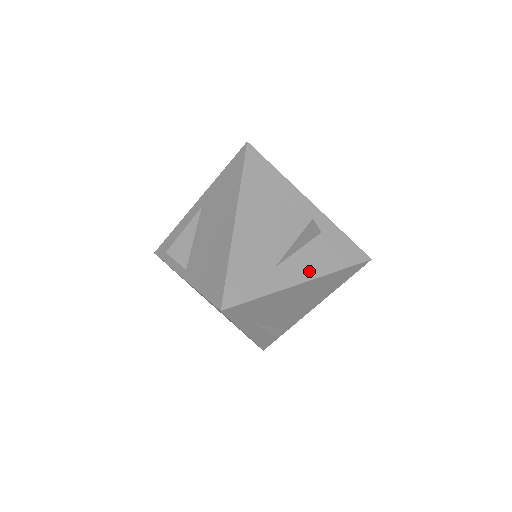
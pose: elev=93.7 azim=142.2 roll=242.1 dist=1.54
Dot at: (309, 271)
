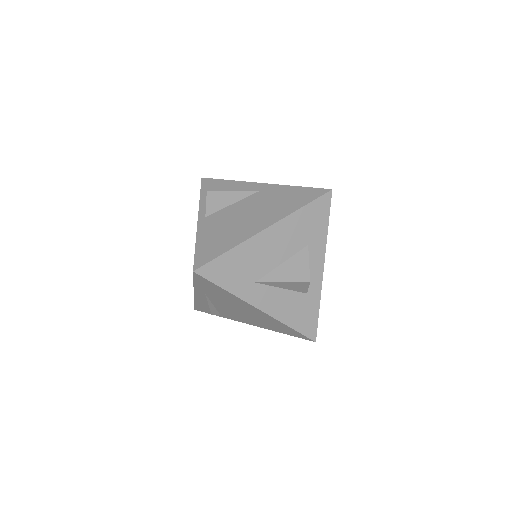
Dot at: (271, 307)
